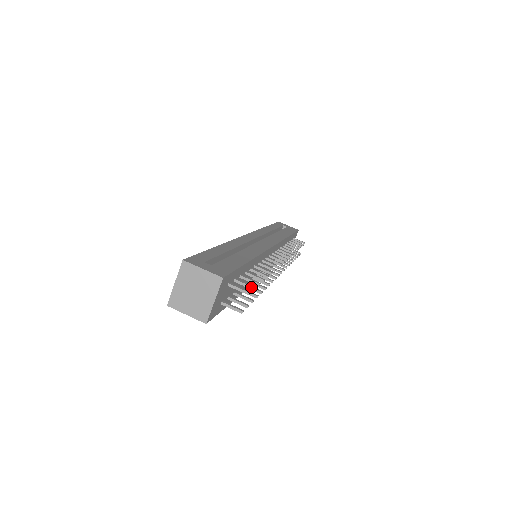
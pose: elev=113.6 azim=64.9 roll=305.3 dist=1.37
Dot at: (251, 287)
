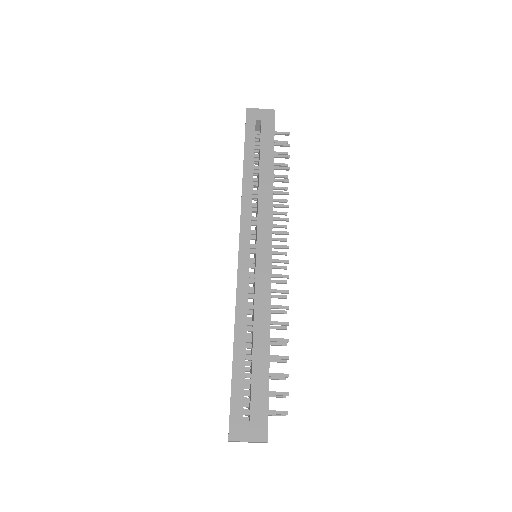
Dot at: occluded
